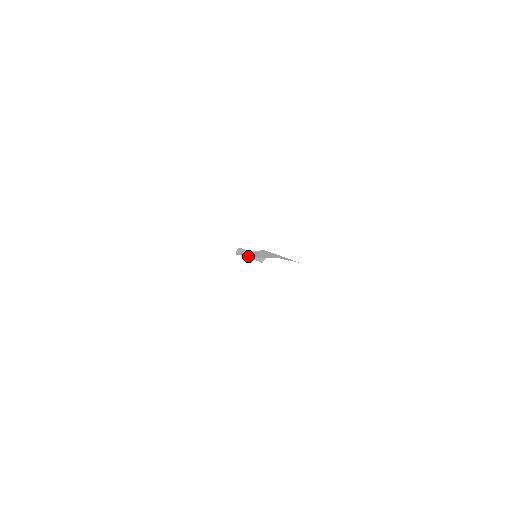
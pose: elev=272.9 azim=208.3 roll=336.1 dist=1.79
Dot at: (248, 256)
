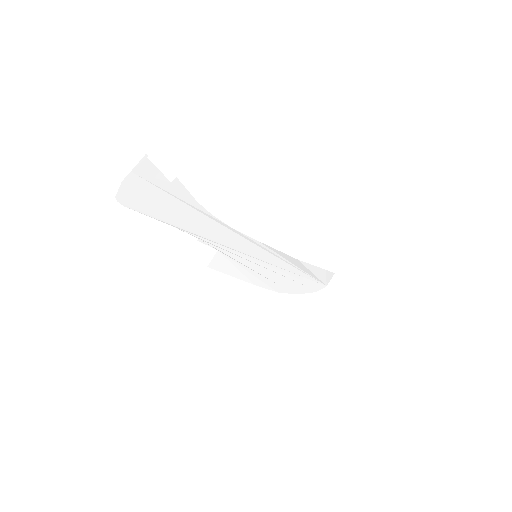
Dot at: (307, 284)
